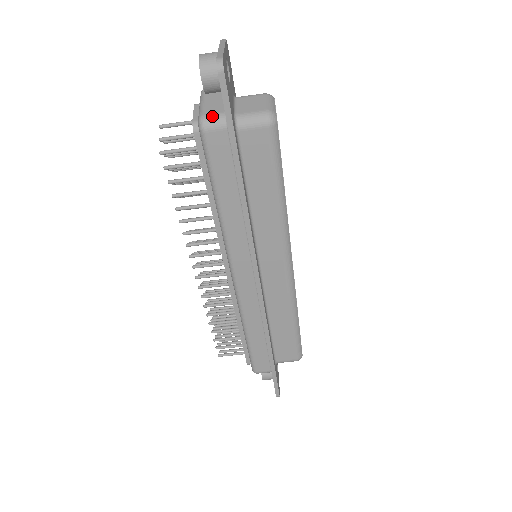
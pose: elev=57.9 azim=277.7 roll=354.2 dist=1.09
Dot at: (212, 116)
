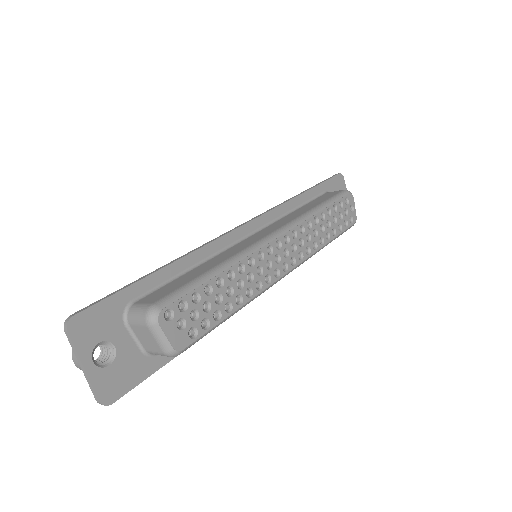
Dot at: occluded
